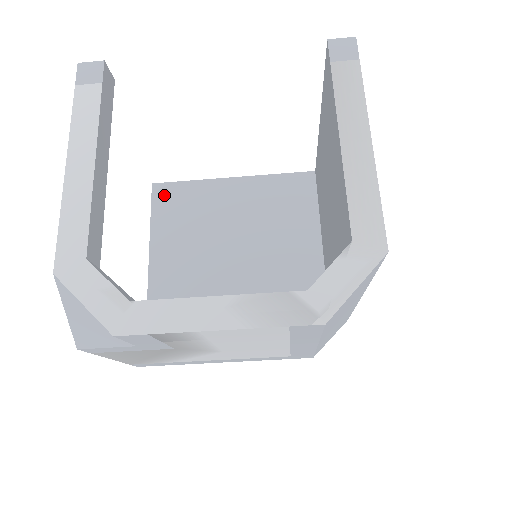
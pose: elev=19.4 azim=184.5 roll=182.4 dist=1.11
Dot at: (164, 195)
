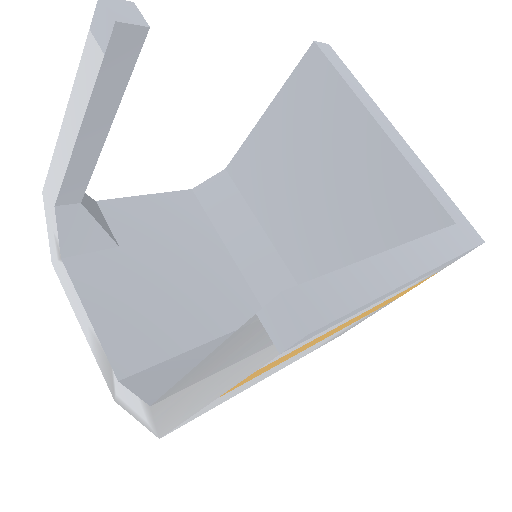
Dot at: (312, 70)
